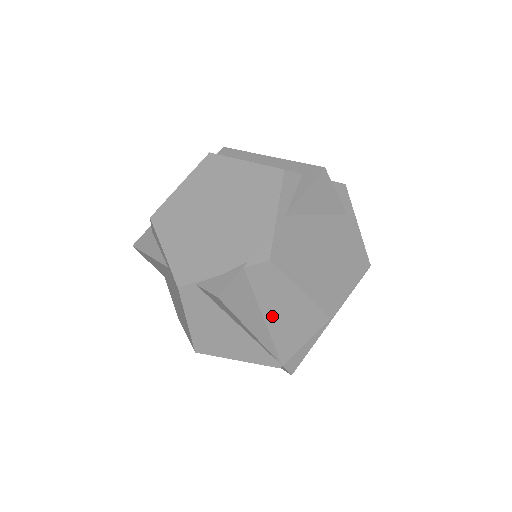
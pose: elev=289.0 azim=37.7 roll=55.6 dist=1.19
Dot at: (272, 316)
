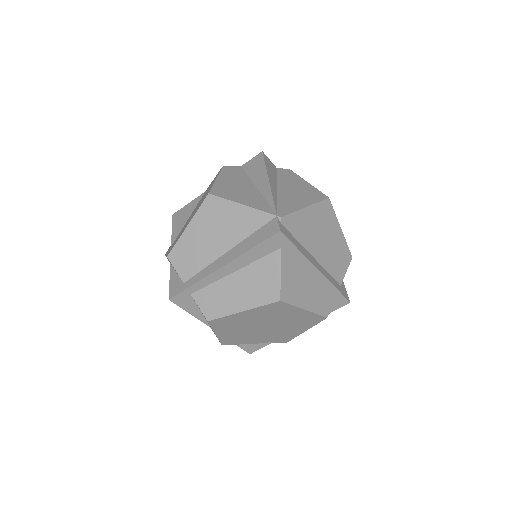
Dot at: occluded
